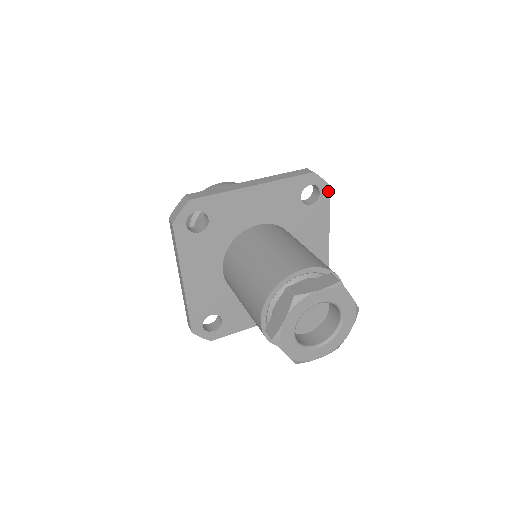
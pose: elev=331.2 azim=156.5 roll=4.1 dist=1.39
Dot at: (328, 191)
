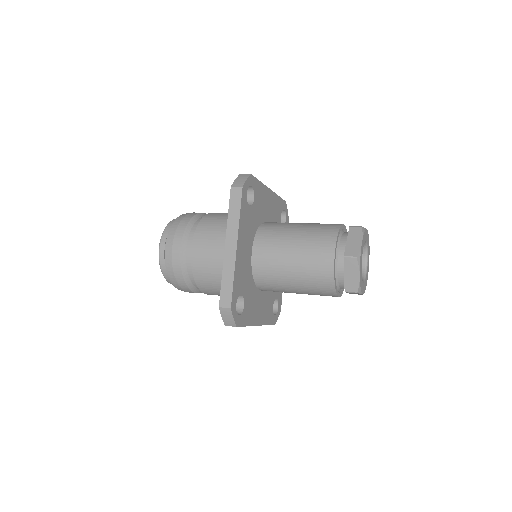
Dot at: (288, 221)
